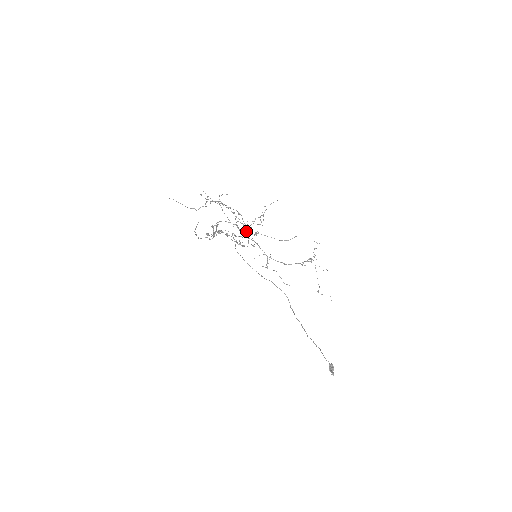
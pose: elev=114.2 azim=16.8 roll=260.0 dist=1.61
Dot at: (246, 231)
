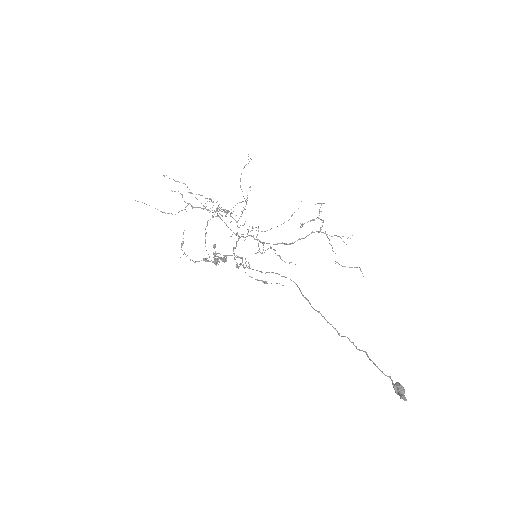
Dot at: occluded
